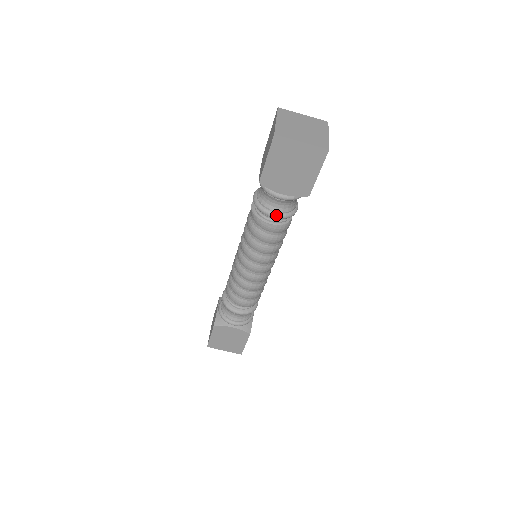
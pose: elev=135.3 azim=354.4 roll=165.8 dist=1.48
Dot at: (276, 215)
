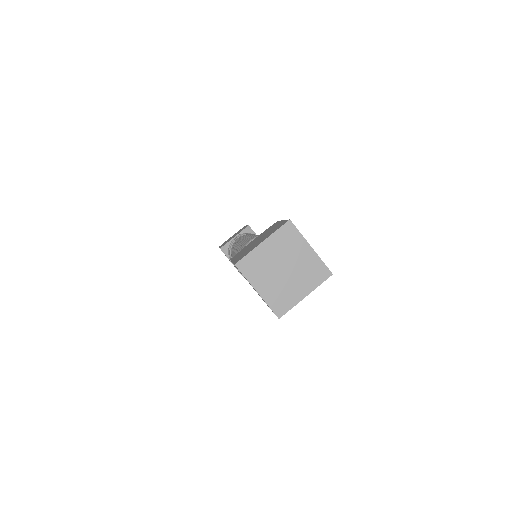
Dot at: occluded
